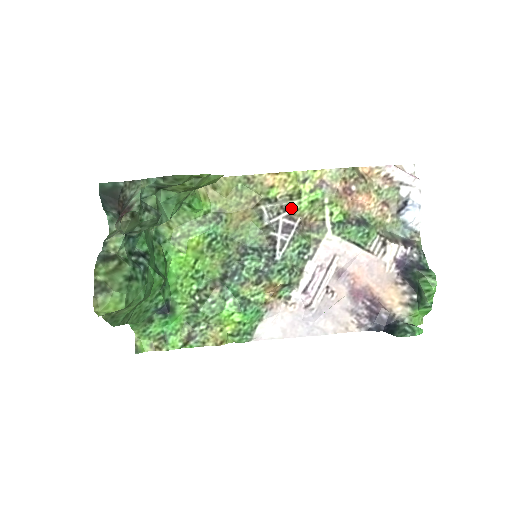
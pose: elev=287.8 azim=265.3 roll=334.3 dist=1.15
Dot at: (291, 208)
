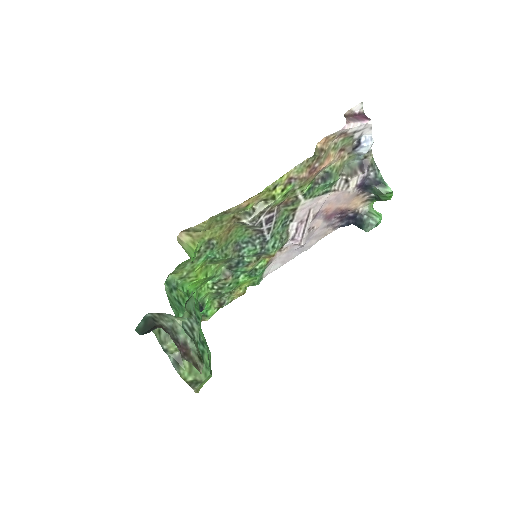
Dot at: (268, 208)
